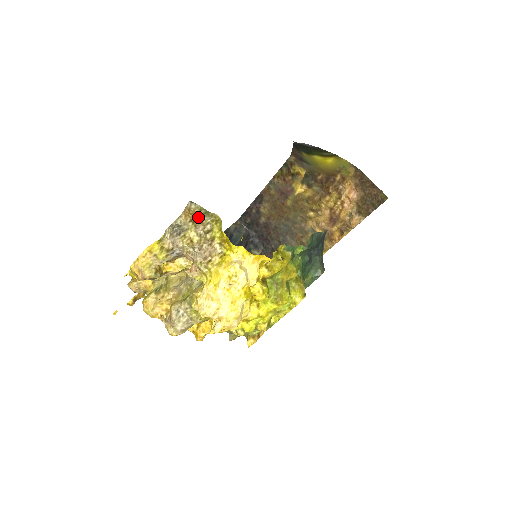
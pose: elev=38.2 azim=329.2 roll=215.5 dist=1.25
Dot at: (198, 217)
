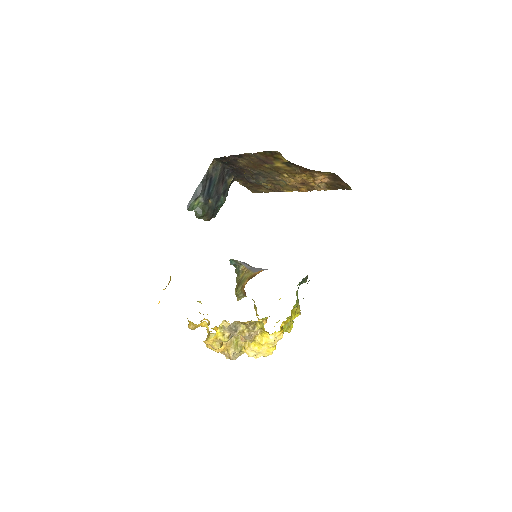
Dot at: (247, 321)
